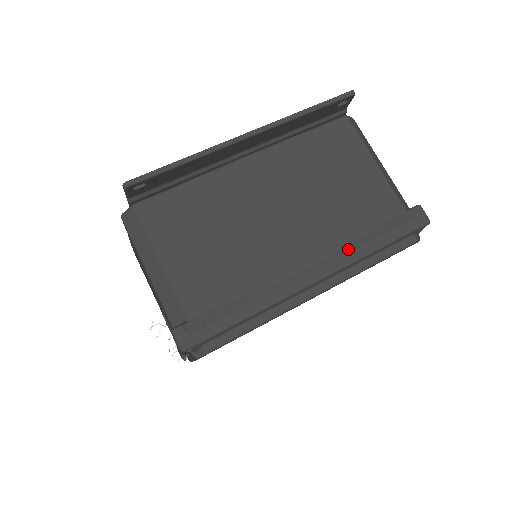
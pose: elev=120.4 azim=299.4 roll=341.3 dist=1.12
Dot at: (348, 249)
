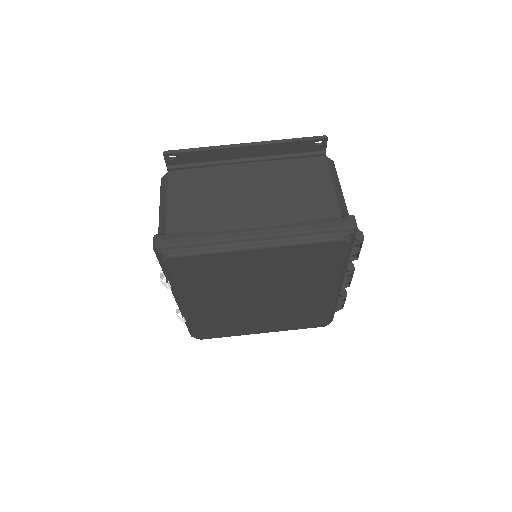
Dot at: (286, 226)
